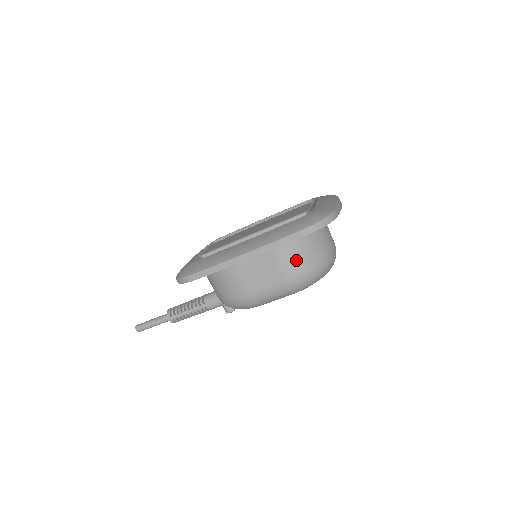
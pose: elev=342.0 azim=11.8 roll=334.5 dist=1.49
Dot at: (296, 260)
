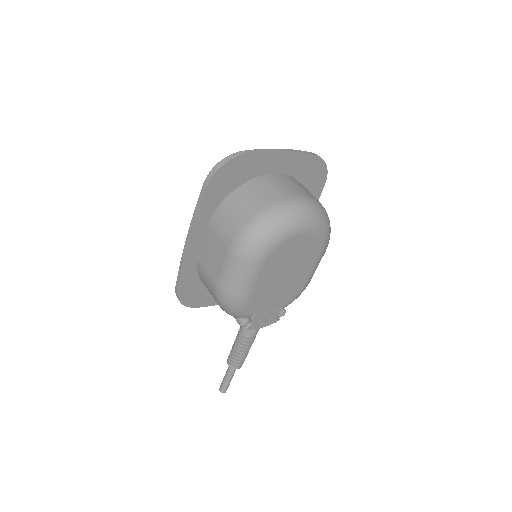
Dot at: (231, 222)
